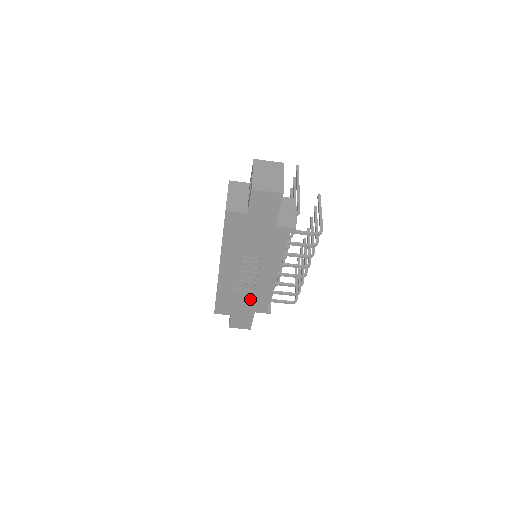
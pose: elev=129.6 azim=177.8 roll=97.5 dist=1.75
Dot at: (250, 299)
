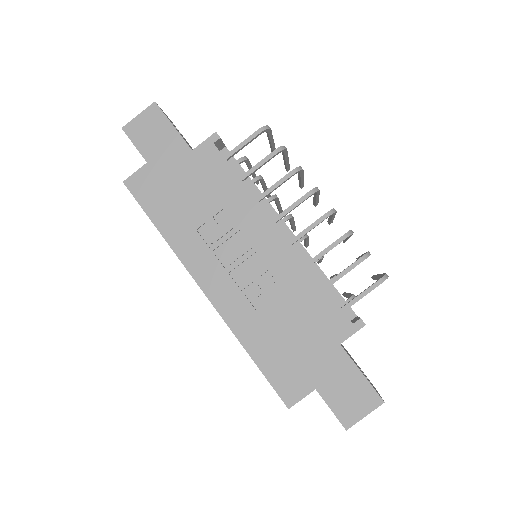
Dot at: (301, 317)
